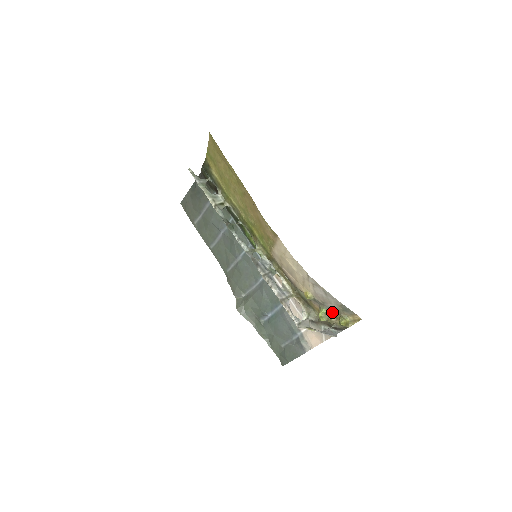
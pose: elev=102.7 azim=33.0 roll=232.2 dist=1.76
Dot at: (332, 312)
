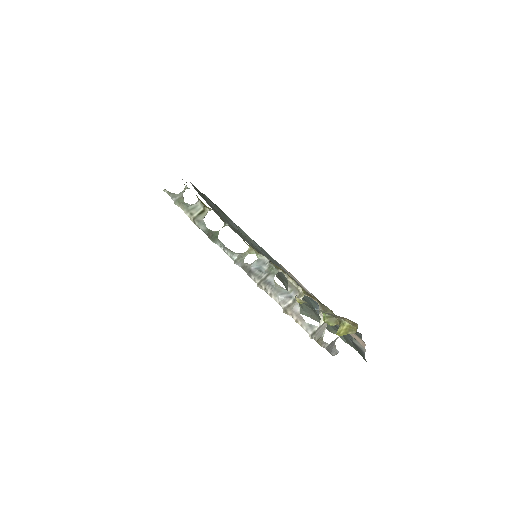
Dot at: occluded
